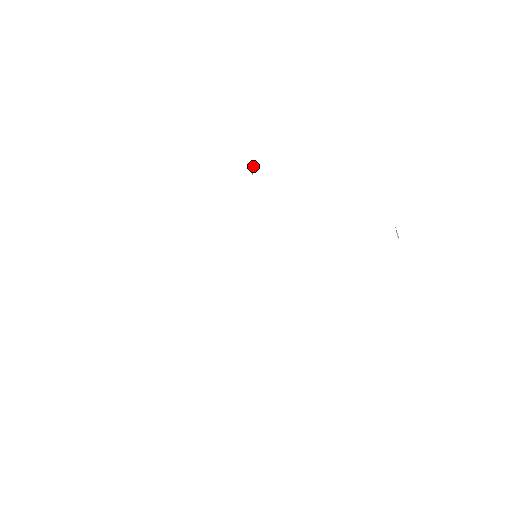
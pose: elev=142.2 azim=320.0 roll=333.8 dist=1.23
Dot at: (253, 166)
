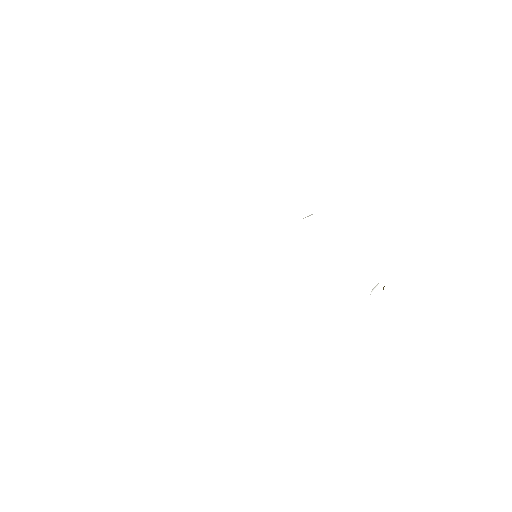
Dot at: (311, 214)
